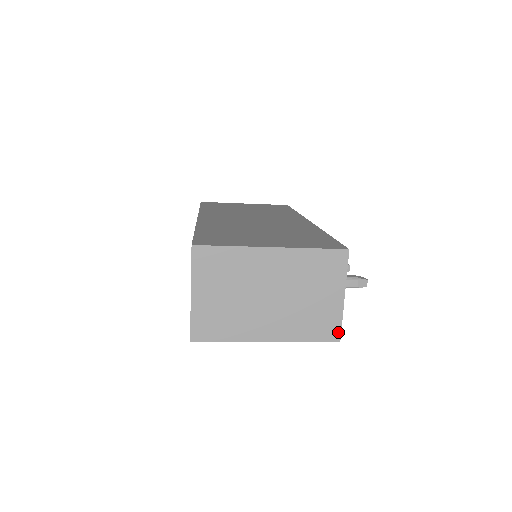
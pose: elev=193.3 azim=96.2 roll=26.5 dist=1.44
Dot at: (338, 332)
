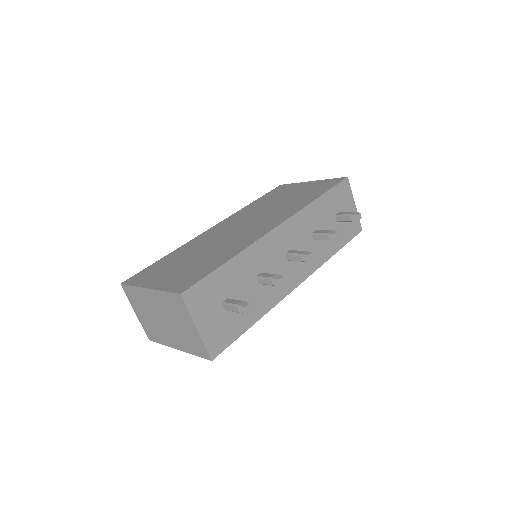
Dot at: (207, 353)
